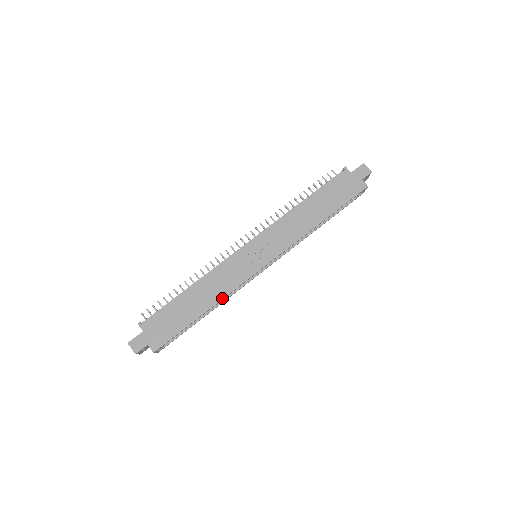
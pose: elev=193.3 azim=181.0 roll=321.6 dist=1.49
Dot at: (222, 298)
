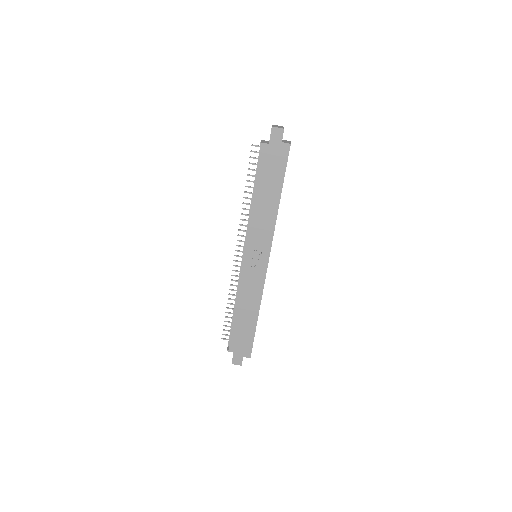
Dot at: (260, 302)
